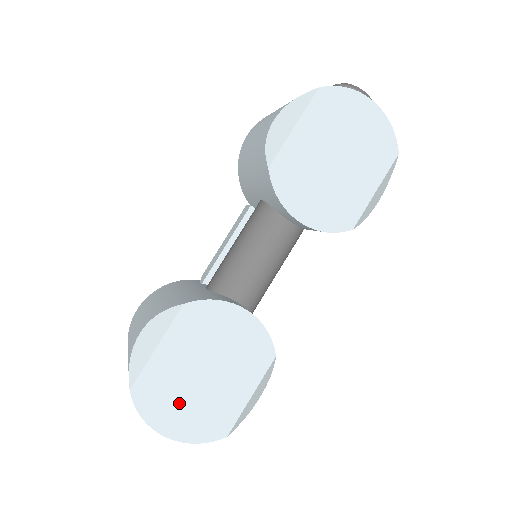
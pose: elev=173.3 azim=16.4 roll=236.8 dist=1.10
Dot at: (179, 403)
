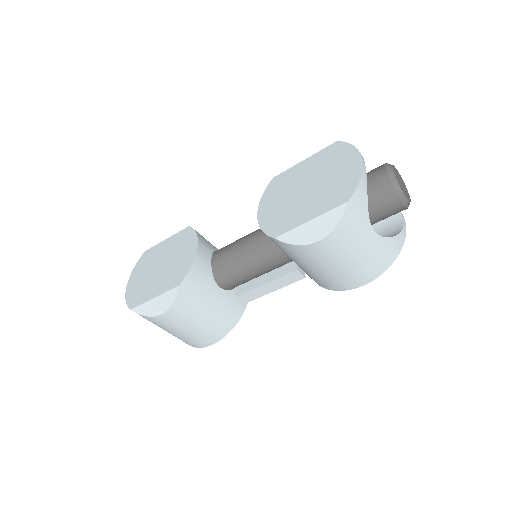
Dot at: (143, 273)
